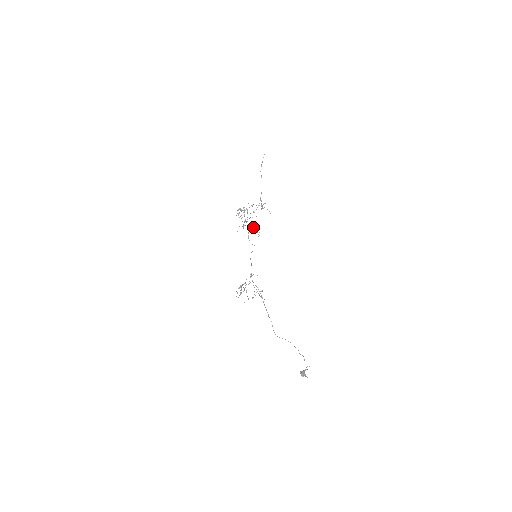
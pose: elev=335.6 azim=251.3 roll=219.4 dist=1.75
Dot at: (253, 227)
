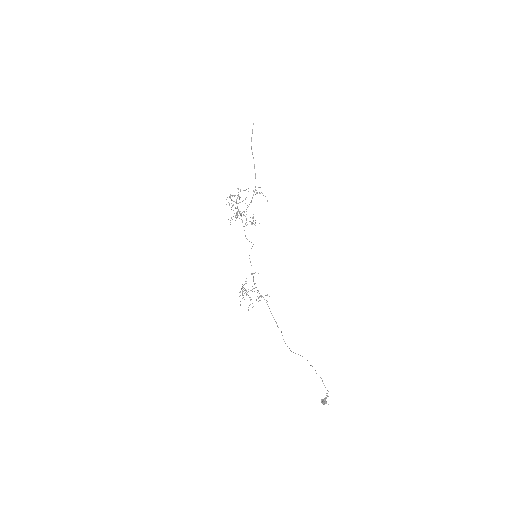
Dot at: occluded
